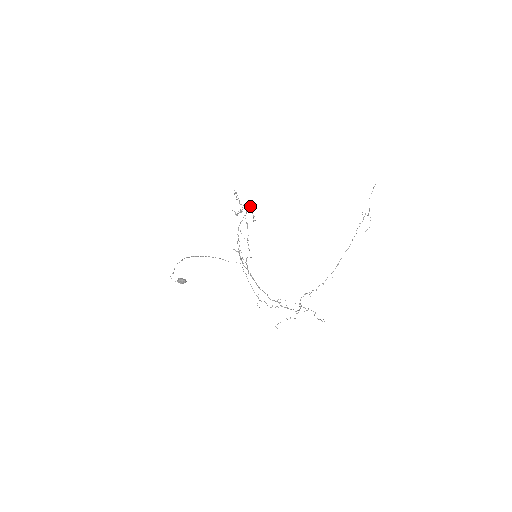
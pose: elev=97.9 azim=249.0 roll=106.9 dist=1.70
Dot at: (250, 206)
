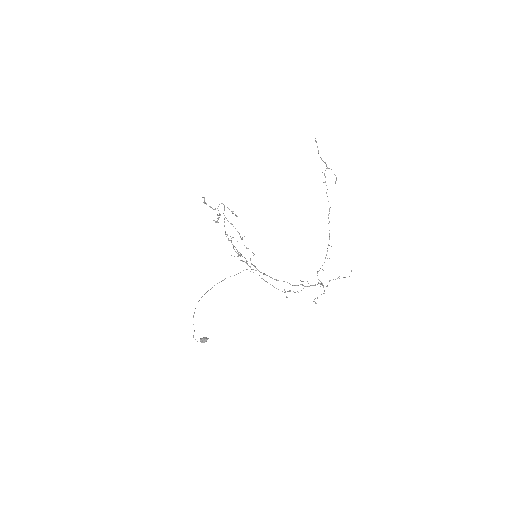
Dot at: occluded
